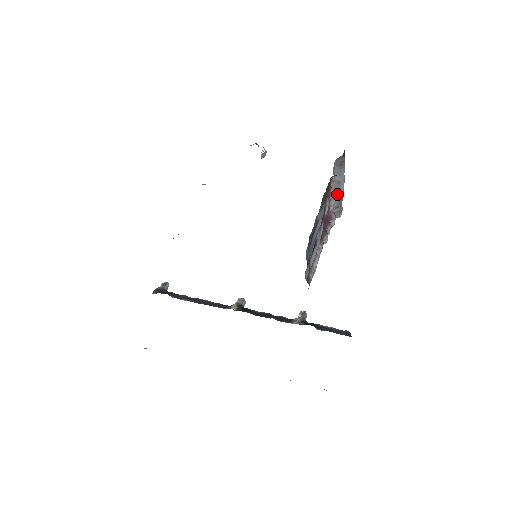
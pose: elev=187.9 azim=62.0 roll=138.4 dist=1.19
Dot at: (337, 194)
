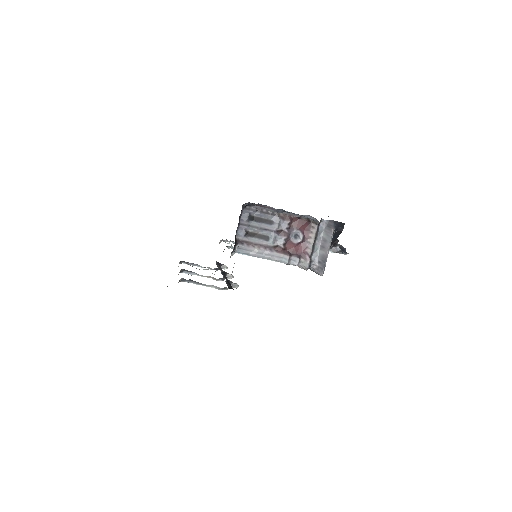
Dot at: (323, 251)
